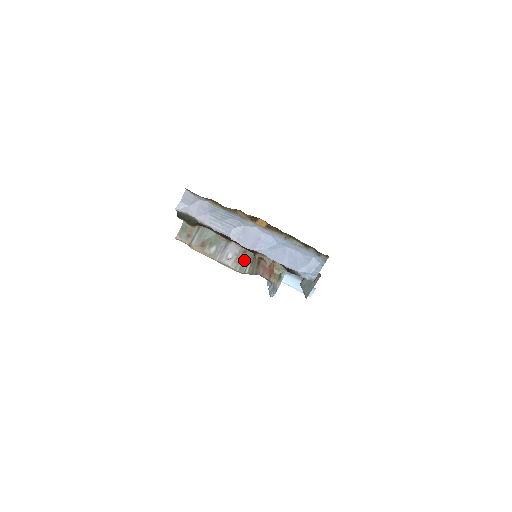
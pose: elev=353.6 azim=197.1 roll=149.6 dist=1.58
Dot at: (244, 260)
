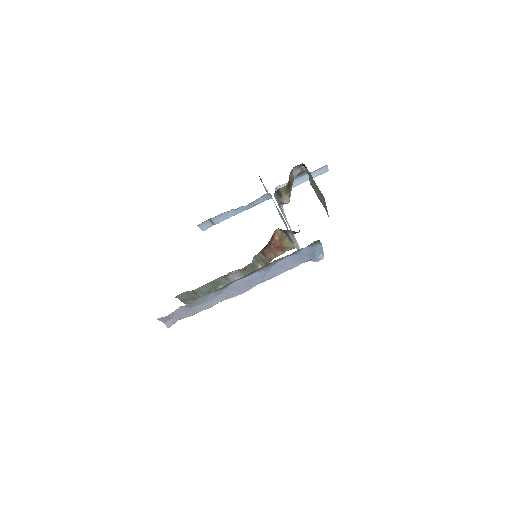
Dot at: (251, 270)
